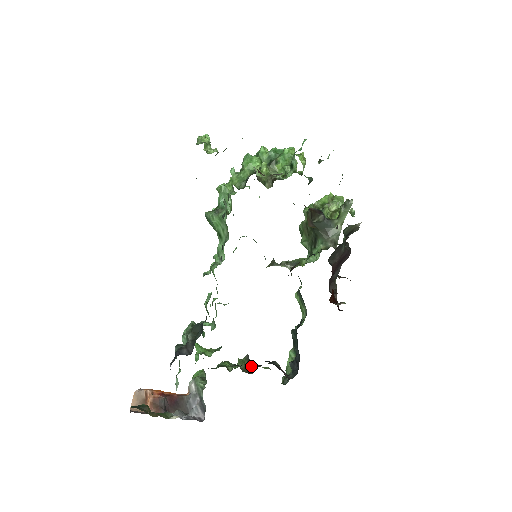
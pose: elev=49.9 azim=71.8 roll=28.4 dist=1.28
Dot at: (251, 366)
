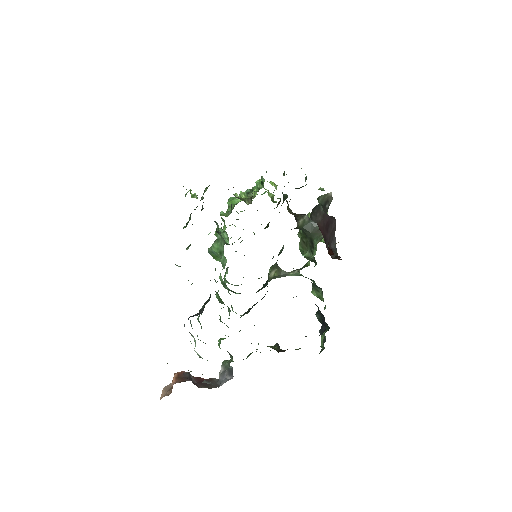
Dot at: (282, 350)
